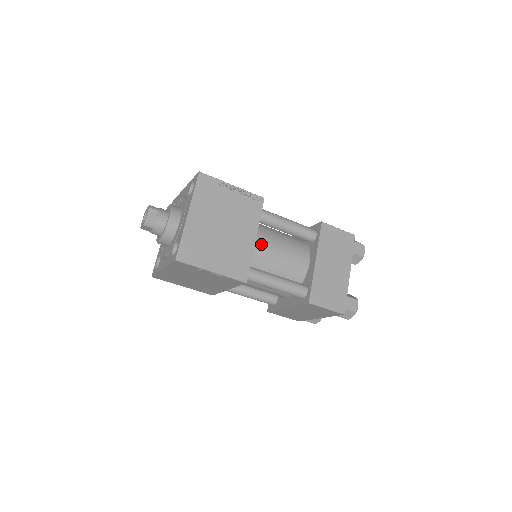
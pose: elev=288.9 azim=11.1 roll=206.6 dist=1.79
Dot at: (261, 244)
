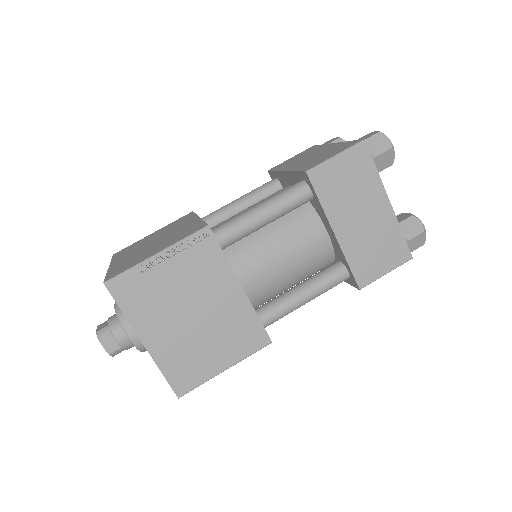
Dot at: (221, 223)
